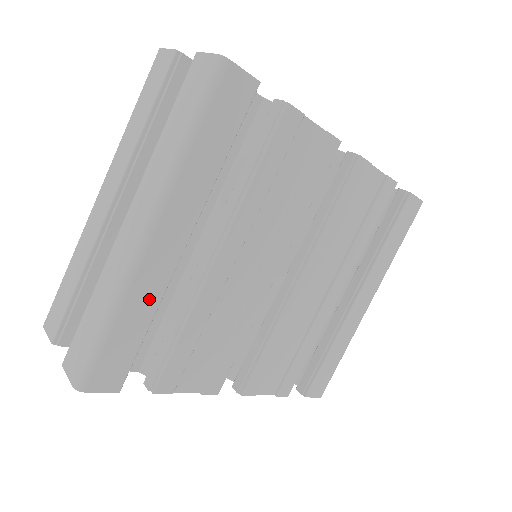
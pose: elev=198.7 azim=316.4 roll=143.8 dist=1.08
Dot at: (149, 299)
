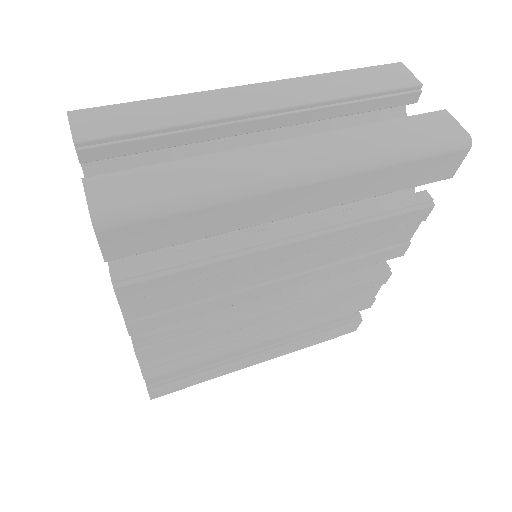
Dot at: (234, 221)
